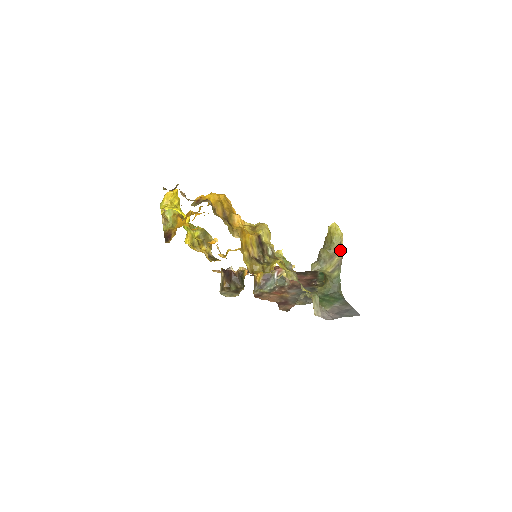
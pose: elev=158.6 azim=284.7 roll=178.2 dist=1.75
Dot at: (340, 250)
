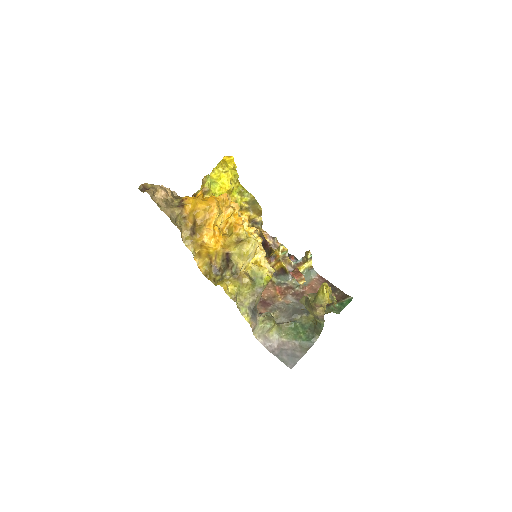
Dot at: (324, 309)
